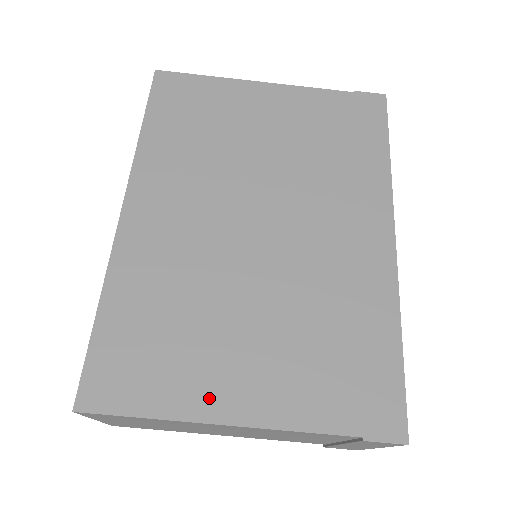
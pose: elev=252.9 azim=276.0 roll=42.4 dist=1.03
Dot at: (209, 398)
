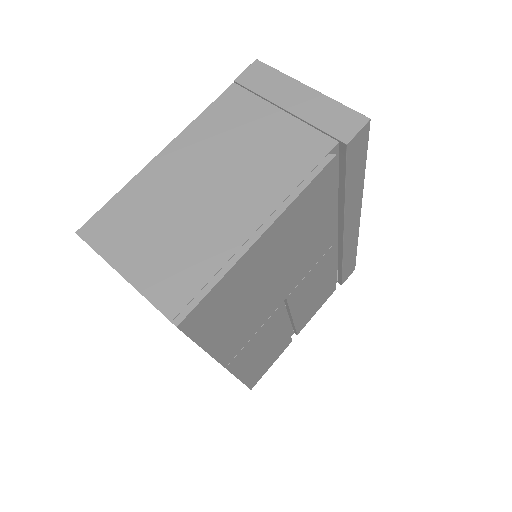
Dot at: occluded
